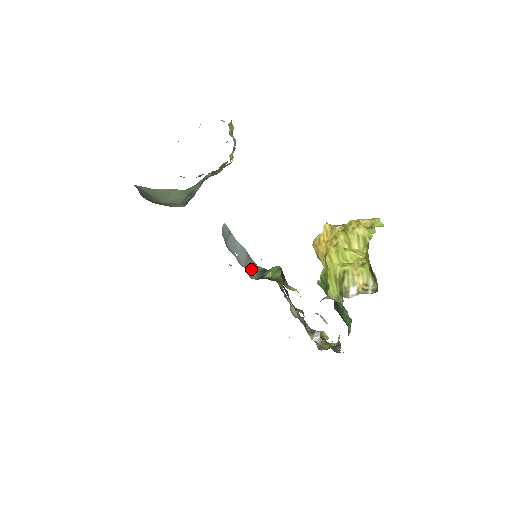
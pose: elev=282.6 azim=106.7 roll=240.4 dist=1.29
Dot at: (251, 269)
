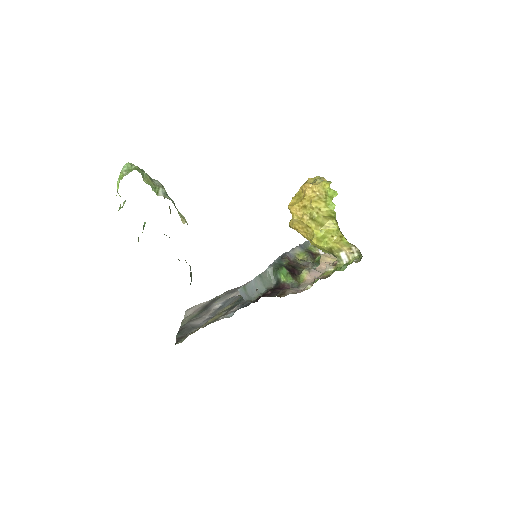
Dot at: (267, 280)
